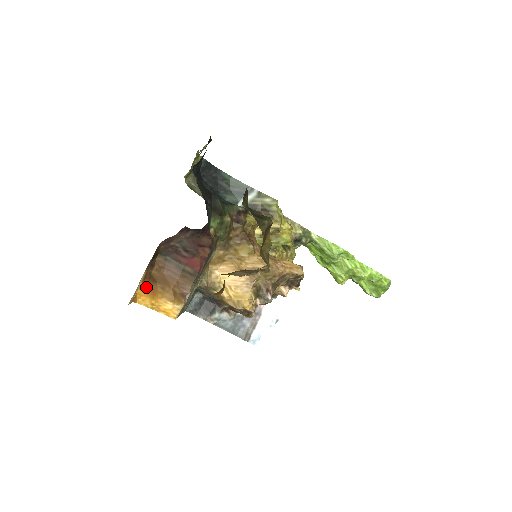
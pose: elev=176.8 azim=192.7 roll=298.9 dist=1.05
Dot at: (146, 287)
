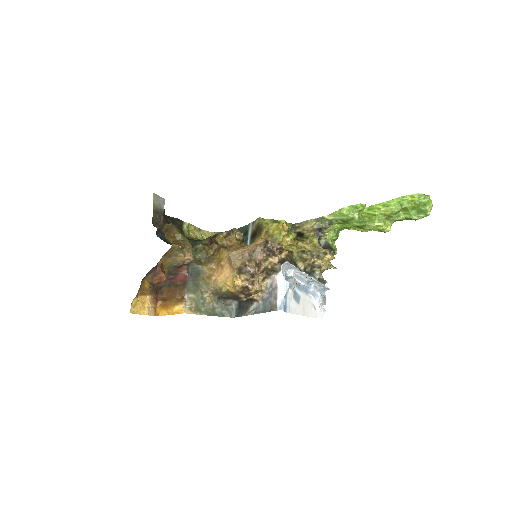
Dot at: (162, 306)
